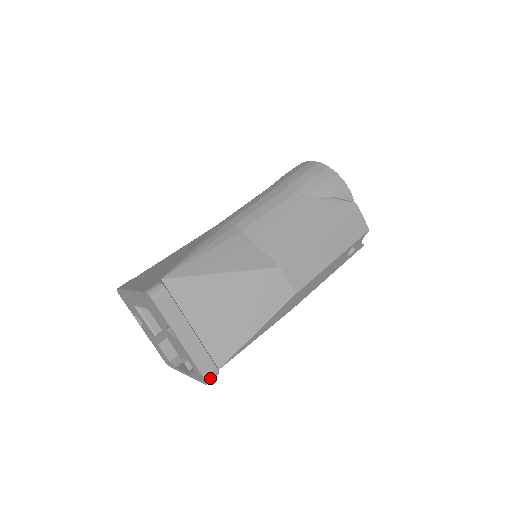
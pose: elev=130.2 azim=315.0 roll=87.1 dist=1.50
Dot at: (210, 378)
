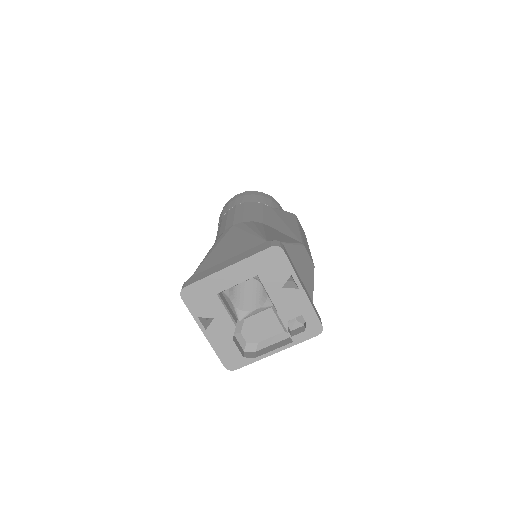
Dot at: (322, 326)
